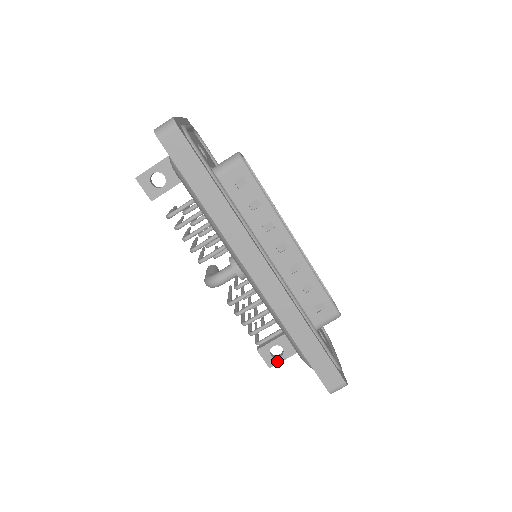
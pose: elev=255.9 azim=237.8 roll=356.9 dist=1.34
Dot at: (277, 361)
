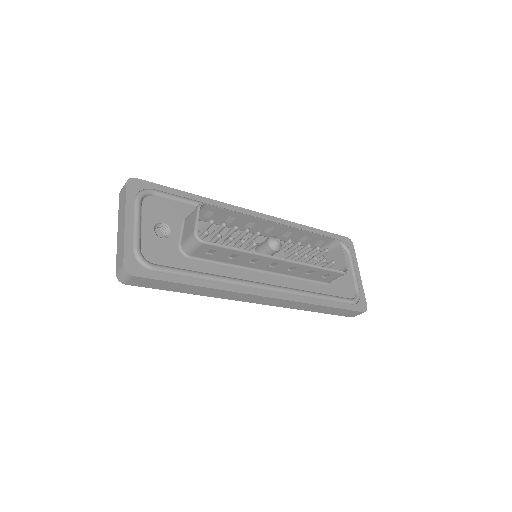
Dot at: occluded
